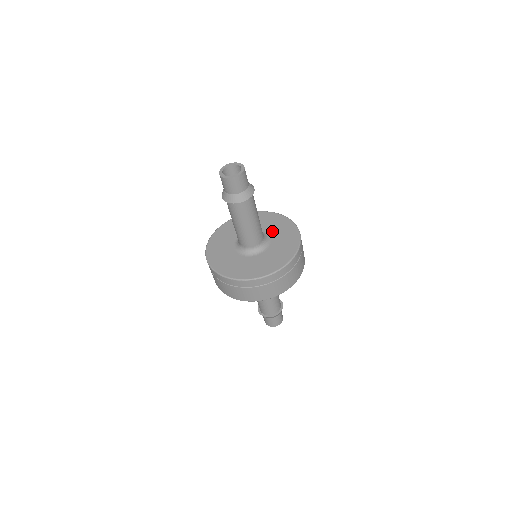
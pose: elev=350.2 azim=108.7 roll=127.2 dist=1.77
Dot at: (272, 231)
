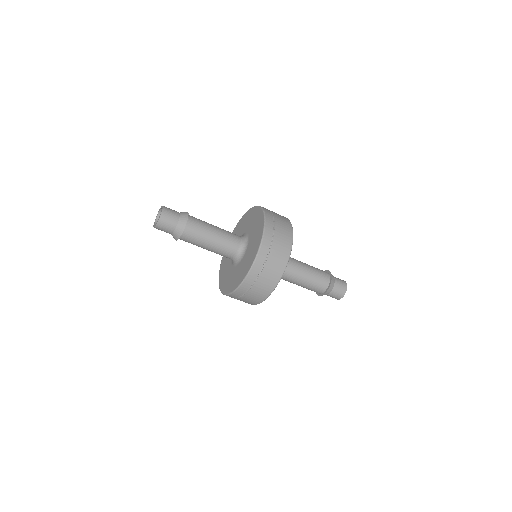
Dot at: (250, 229)
